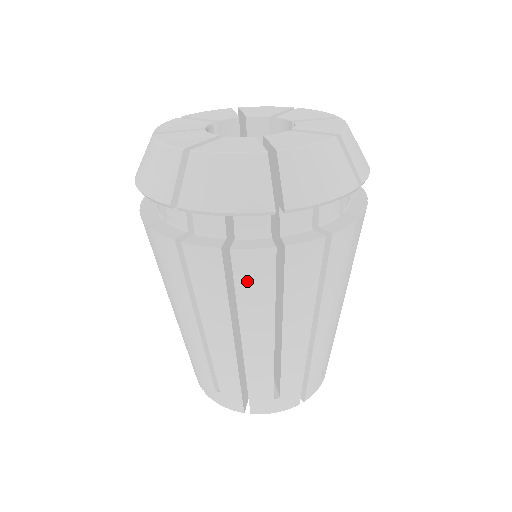
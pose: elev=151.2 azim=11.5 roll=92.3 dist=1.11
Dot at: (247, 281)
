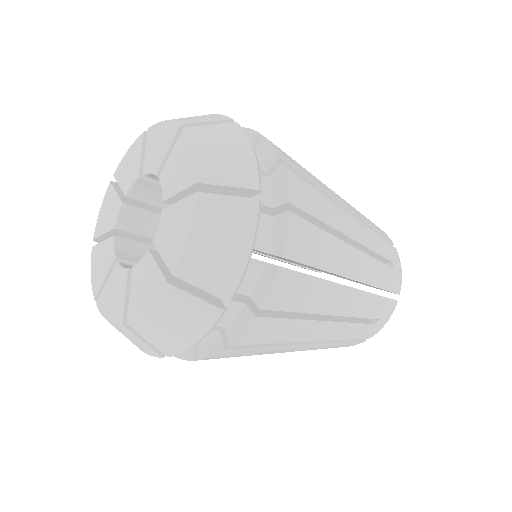
Dot at: (265, 337)
